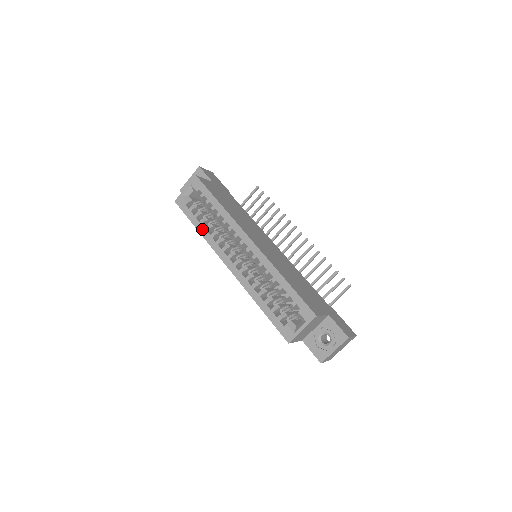
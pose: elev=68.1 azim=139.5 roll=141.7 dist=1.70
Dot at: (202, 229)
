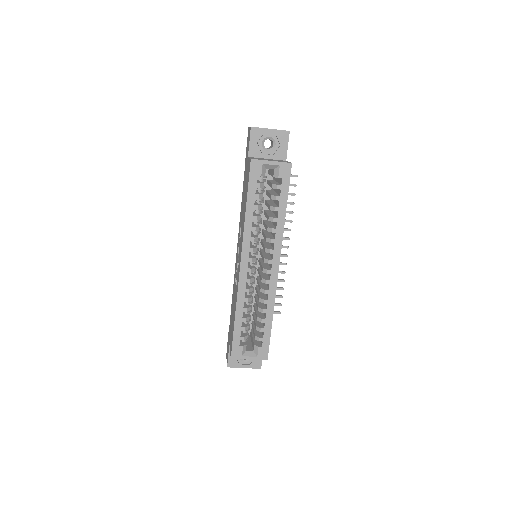
Dot at: (251, 214)
